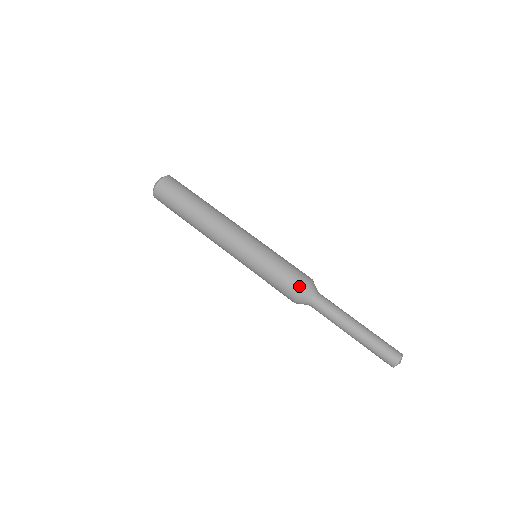
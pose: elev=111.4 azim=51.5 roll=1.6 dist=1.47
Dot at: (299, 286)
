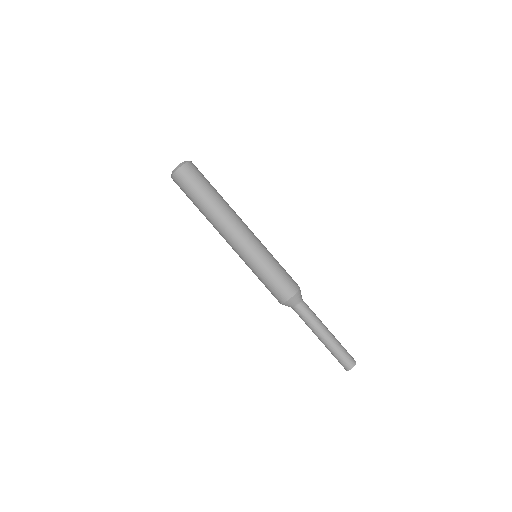
Dot at: (288, 294)
